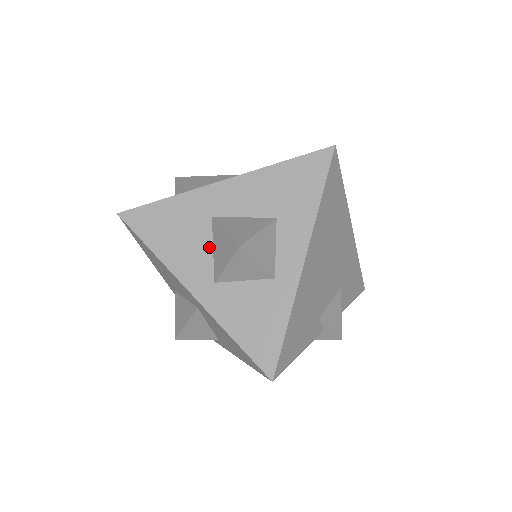
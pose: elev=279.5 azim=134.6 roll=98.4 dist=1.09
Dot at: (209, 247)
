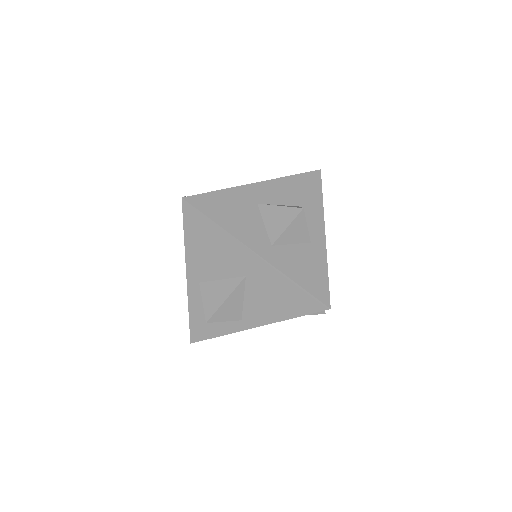
Dot at: (261, 223)
